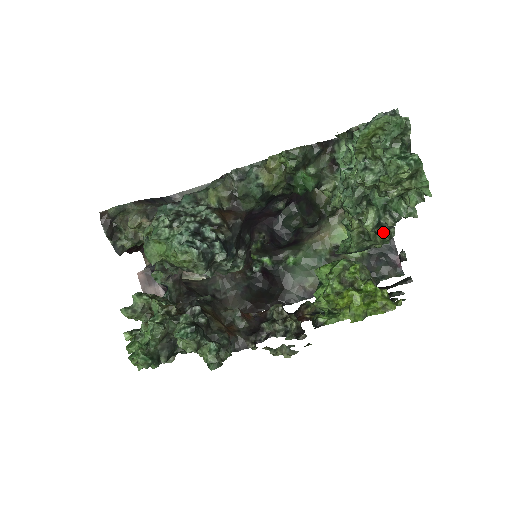
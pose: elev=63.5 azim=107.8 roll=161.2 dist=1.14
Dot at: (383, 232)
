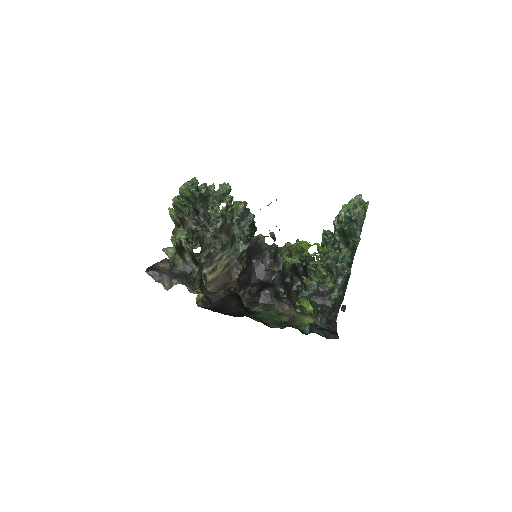
Dot at: (336, 285)
